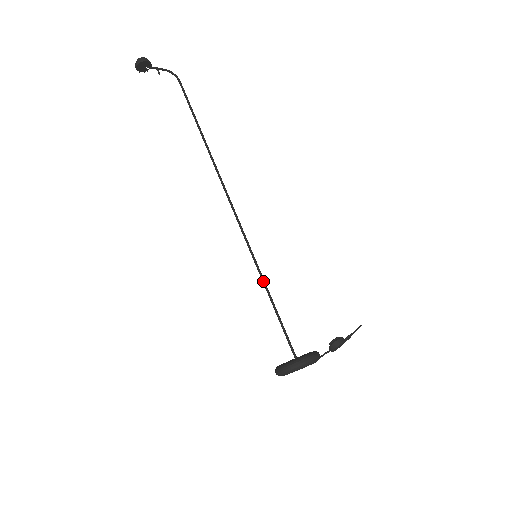
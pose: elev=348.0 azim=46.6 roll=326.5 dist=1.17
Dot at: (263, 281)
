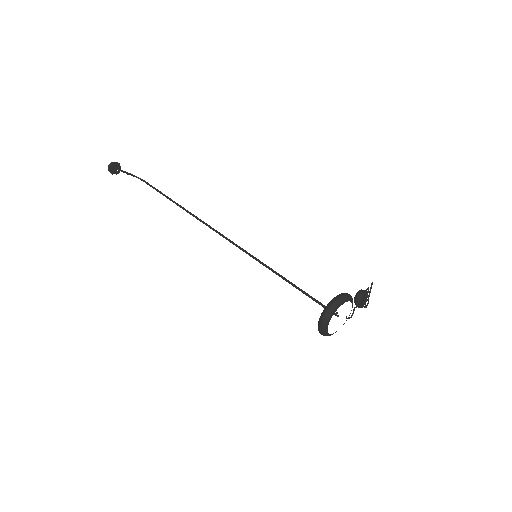
Dot at: (271, 269)
